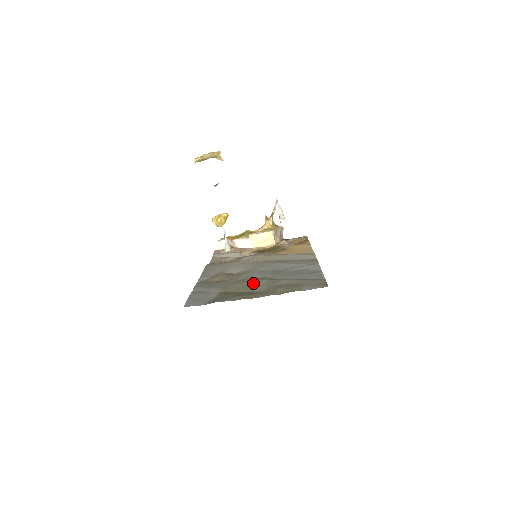
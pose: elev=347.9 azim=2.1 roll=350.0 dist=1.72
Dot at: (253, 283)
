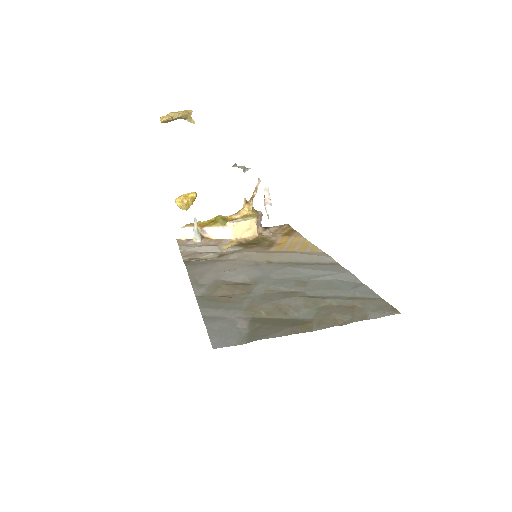
Dot at: (286, 303)
